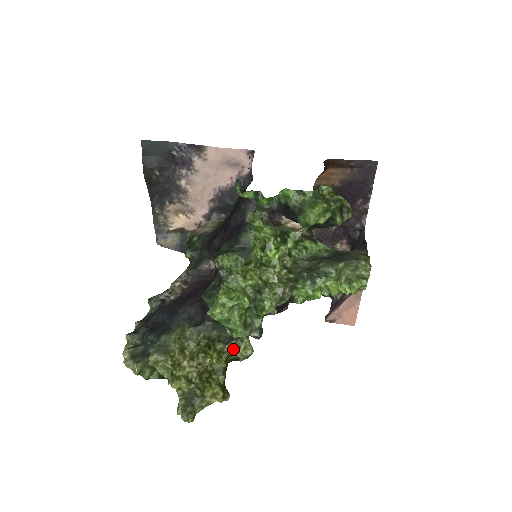
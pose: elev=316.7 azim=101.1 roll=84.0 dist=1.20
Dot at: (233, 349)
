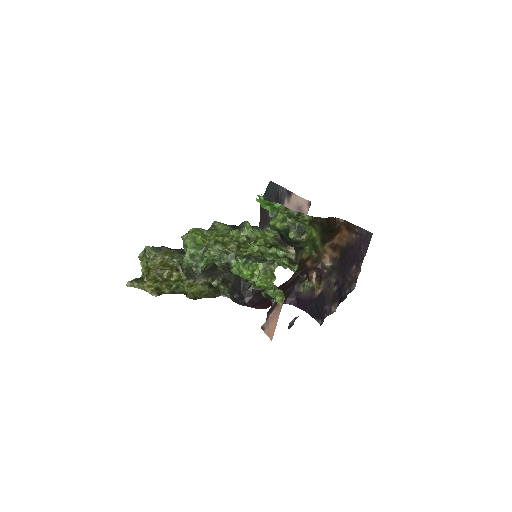
Dot at: (189, 285)
